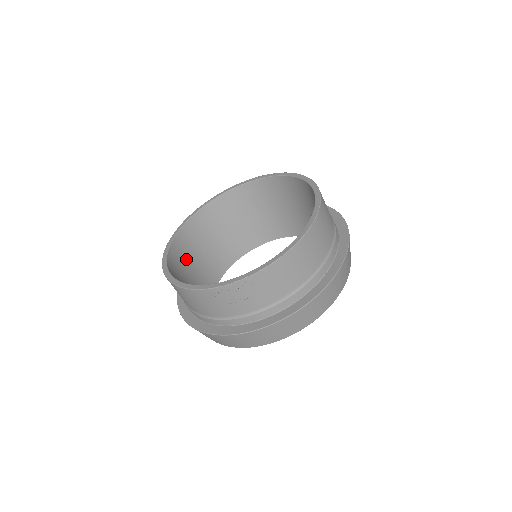
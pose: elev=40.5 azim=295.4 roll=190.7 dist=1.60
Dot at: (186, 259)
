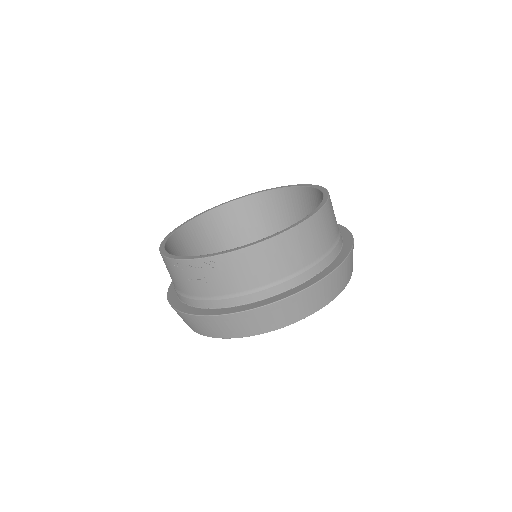
Dot at: (200, 241)
